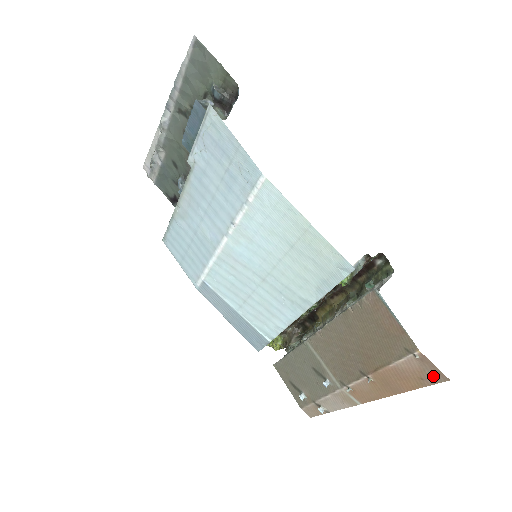
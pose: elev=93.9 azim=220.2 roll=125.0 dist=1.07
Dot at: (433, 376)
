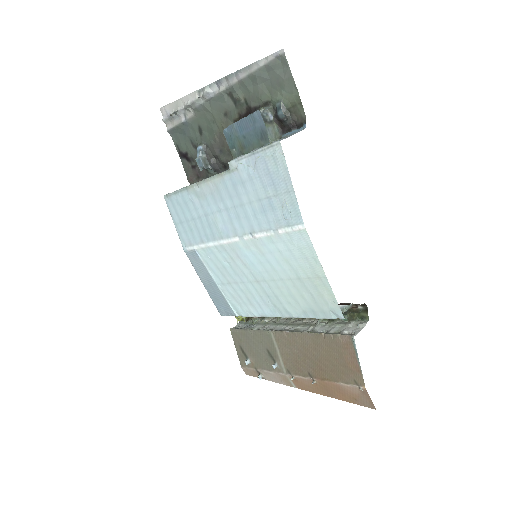
Dot at: (365, 402)
